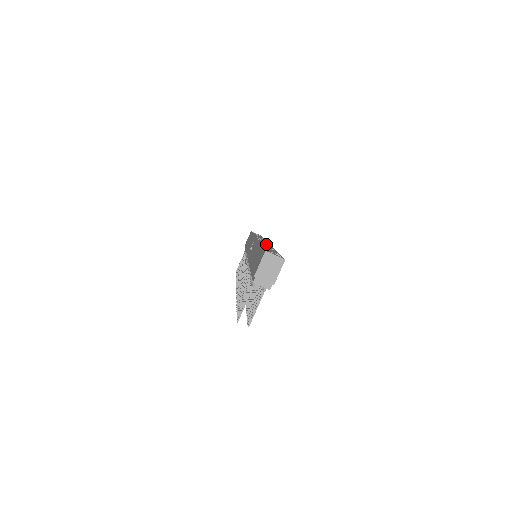
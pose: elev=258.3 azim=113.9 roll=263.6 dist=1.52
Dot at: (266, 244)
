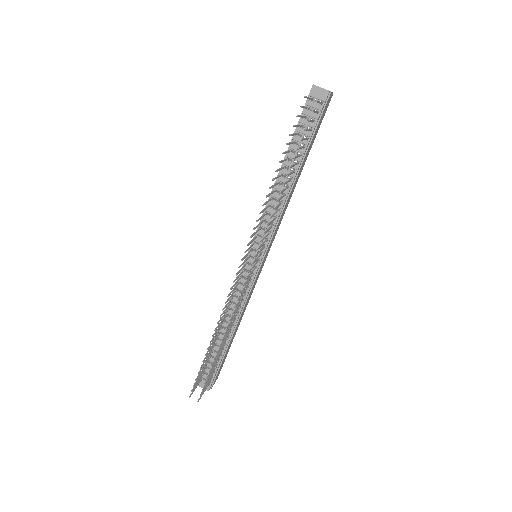
Dot at: occluded
